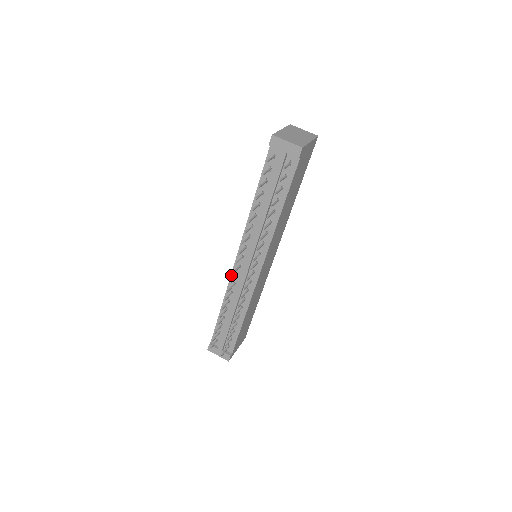
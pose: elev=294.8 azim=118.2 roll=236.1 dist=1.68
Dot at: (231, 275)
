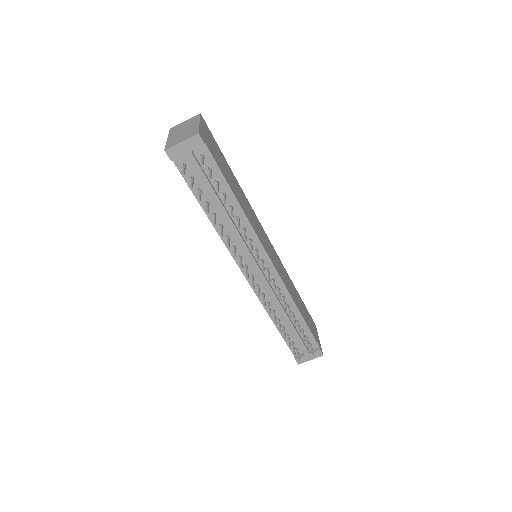
Dot at: (254, 291)
